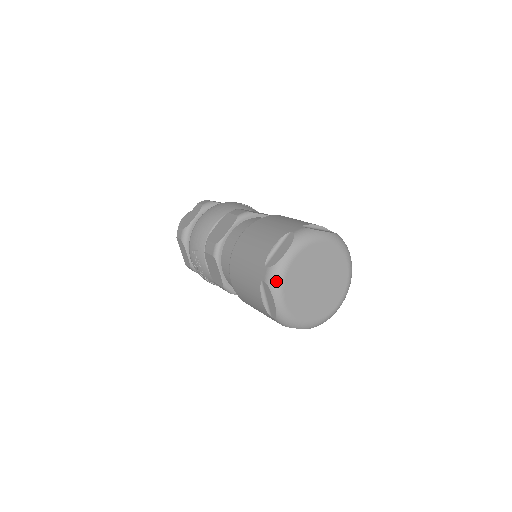
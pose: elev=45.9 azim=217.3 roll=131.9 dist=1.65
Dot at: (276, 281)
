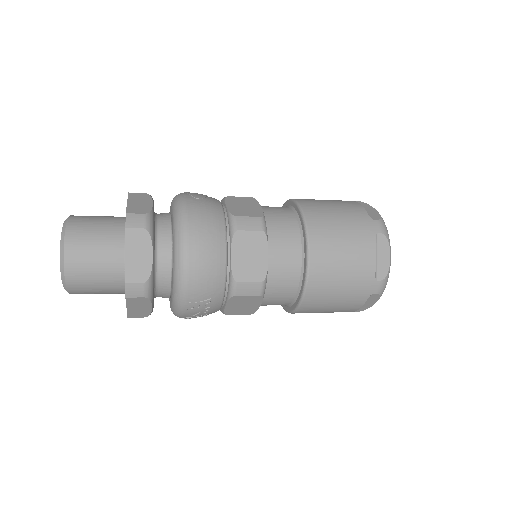
Dot at: occluded
